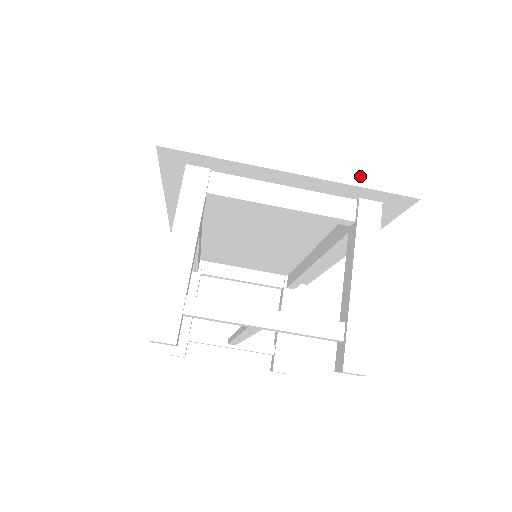
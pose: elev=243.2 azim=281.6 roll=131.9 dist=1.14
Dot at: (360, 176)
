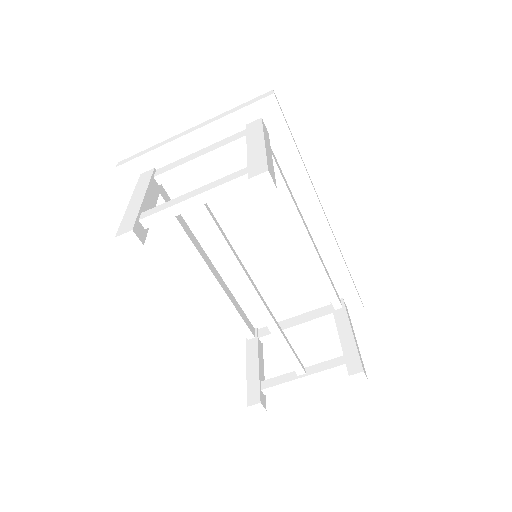
Dot at: (233, 110)
